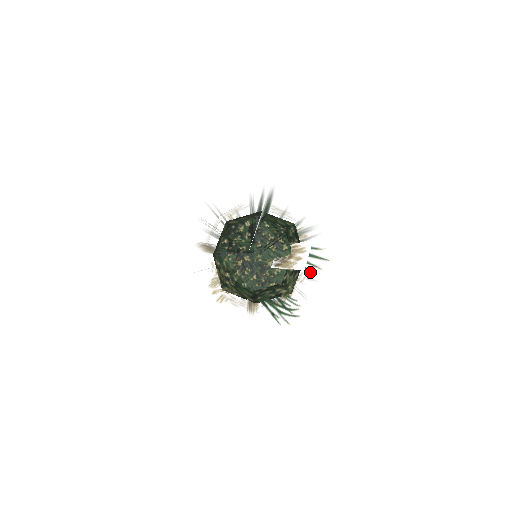
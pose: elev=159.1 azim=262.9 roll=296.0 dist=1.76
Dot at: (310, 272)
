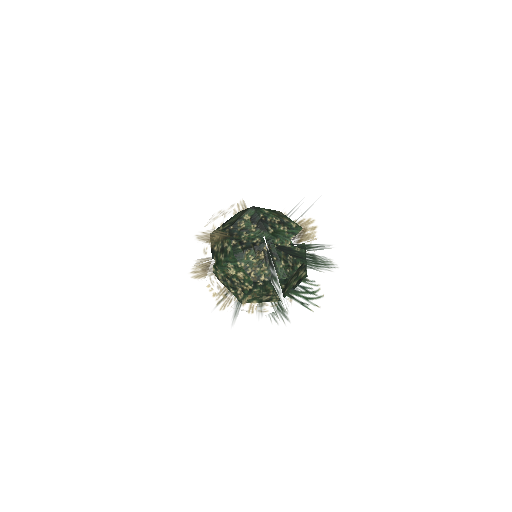
Dot at: occluded
